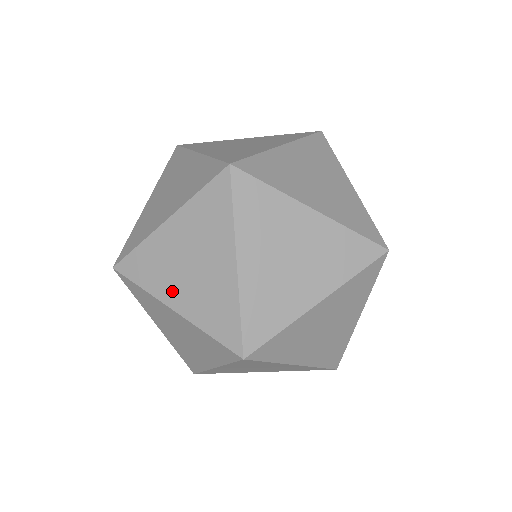
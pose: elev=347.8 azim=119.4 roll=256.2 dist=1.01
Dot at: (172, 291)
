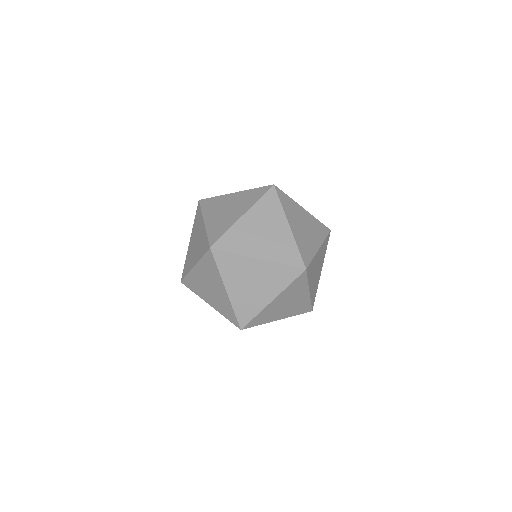
Dot at: (255, 249)
